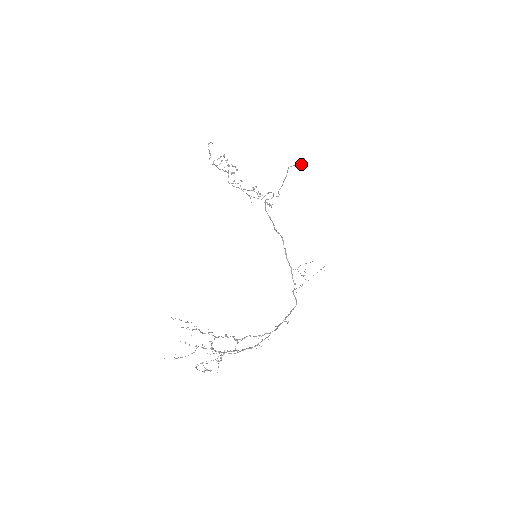
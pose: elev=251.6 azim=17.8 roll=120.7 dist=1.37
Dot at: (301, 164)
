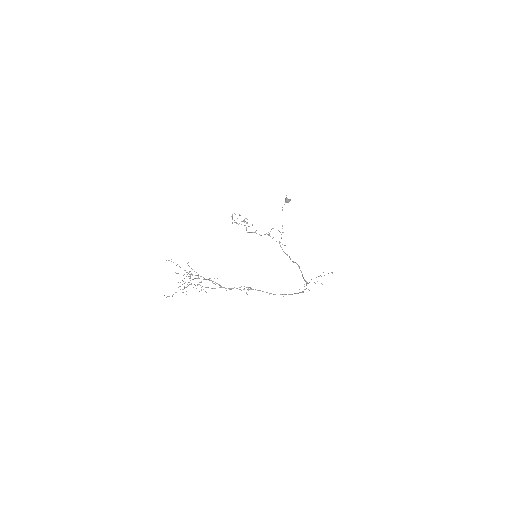
Dot at: (287, 200)
